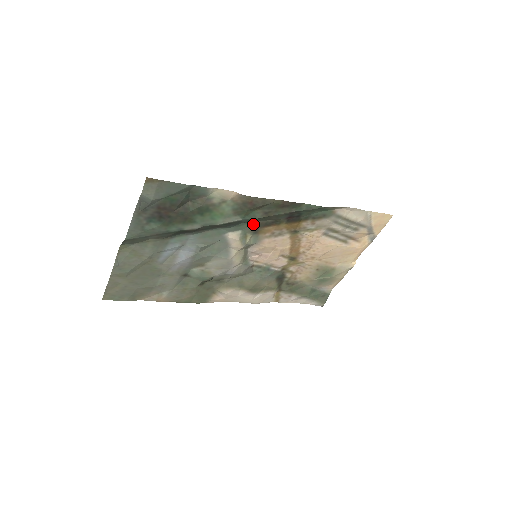
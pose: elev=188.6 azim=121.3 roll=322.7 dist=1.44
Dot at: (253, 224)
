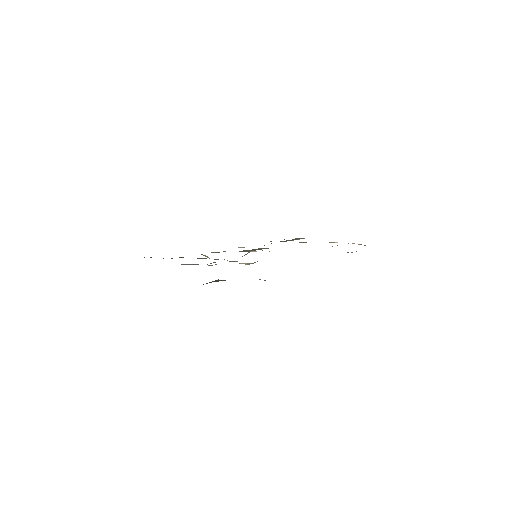
Dot at: occluded
